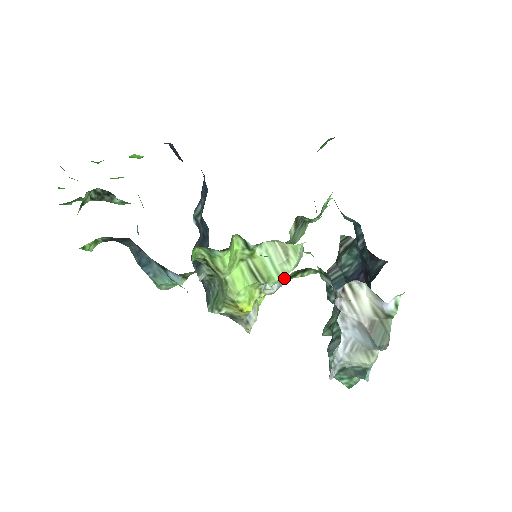
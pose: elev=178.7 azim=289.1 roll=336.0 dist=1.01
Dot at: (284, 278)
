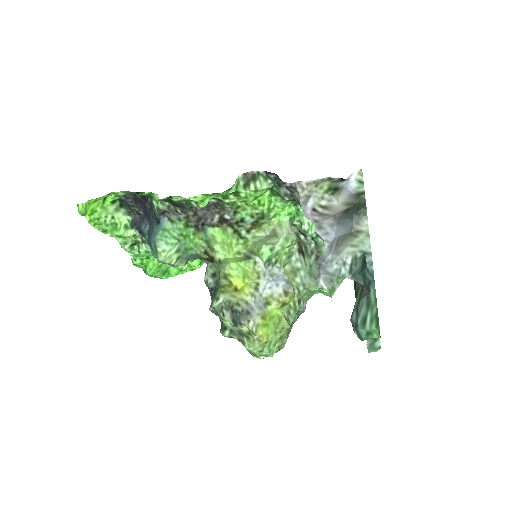
Dot at: (238, 187)
